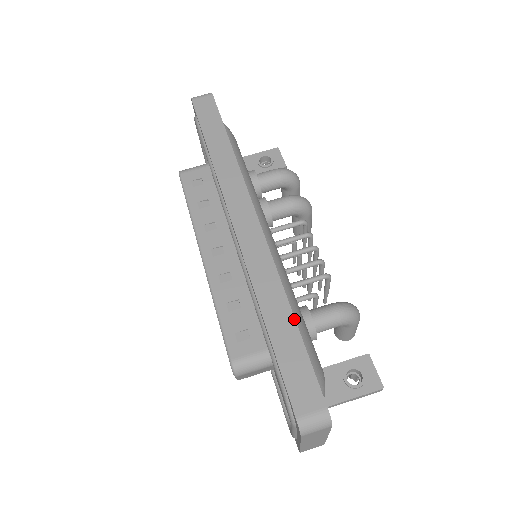
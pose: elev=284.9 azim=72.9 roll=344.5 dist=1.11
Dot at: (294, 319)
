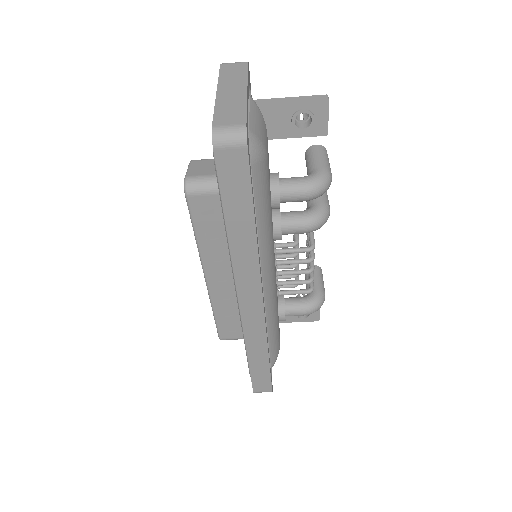
Dot at: (269, 361)
